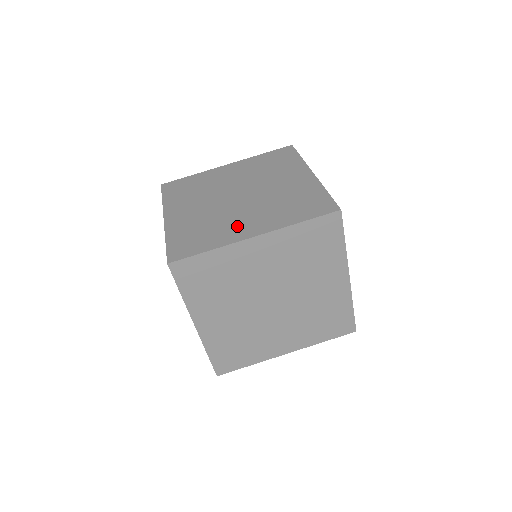
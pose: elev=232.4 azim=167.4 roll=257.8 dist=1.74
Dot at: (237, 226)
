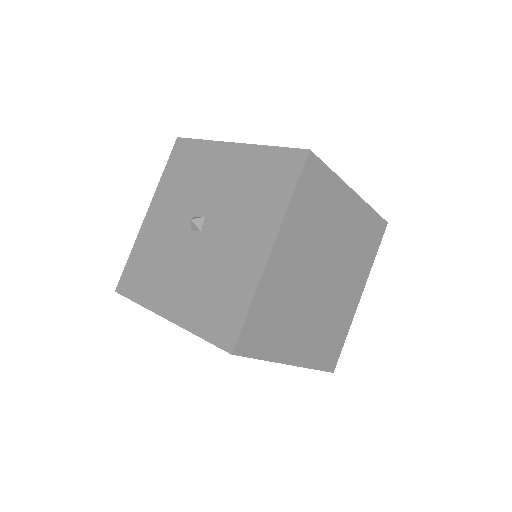
Dot at: occluded
